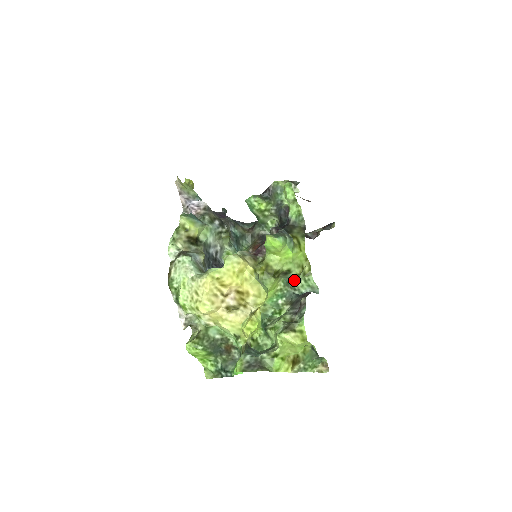
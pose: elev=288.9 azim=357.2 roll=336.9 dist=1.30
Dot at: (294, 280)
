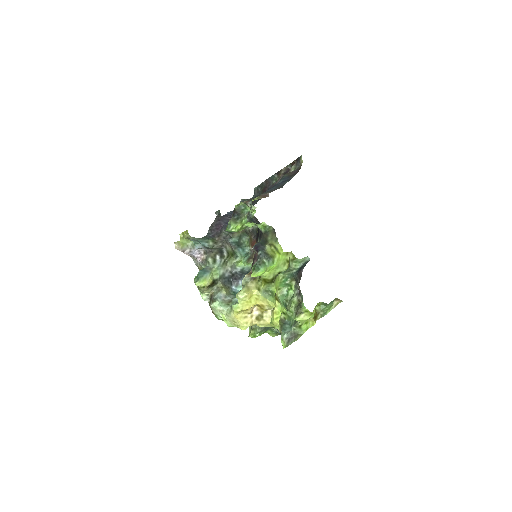
Dot at: (288, 268)
